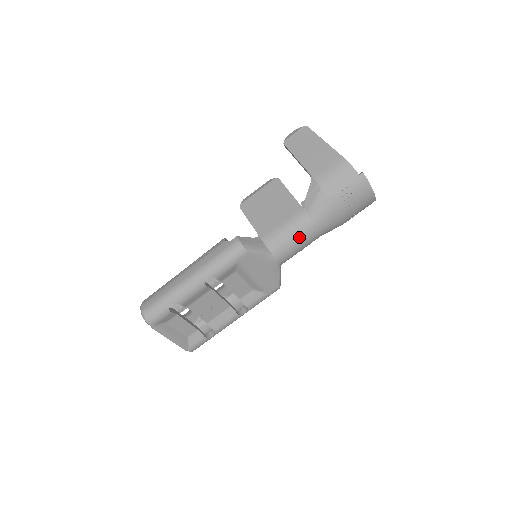
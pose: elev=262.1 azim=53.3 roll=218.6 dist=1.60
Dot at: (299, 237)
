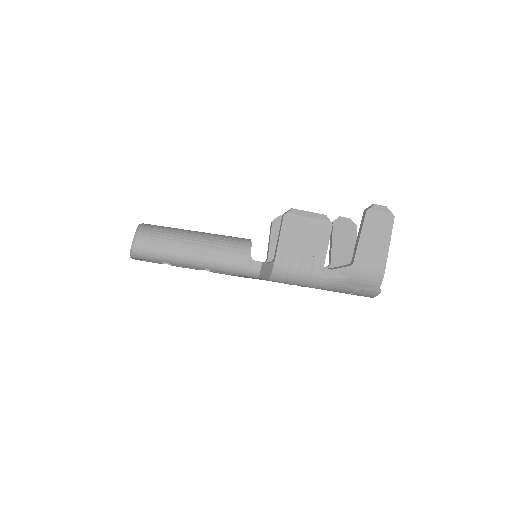
Dot at: (298, 284)
